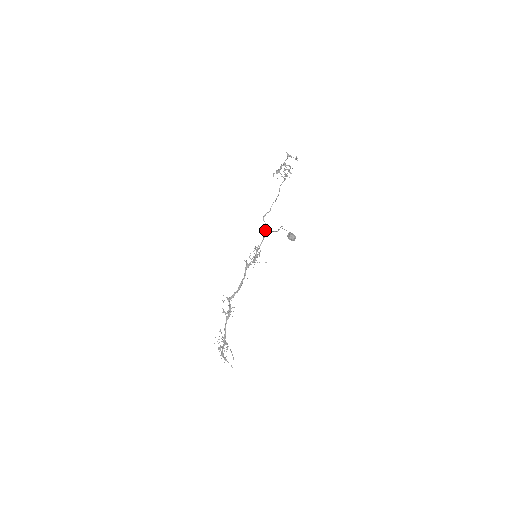
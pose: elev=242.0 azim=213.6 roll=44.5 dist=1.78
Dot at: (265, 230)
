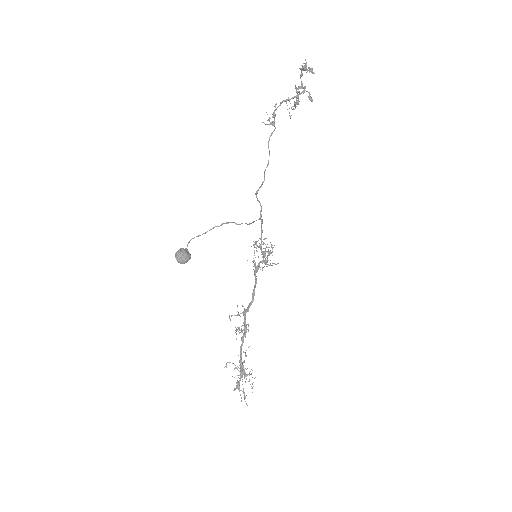
Dot at: occluded
